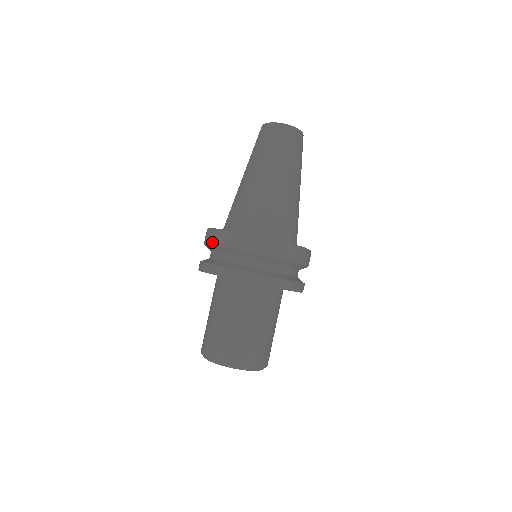
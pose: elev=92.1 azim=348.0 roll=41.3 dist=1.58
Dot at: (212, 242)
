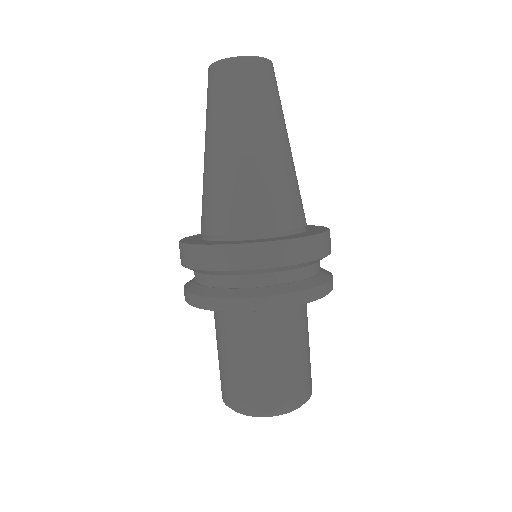
Dot at: occluded
